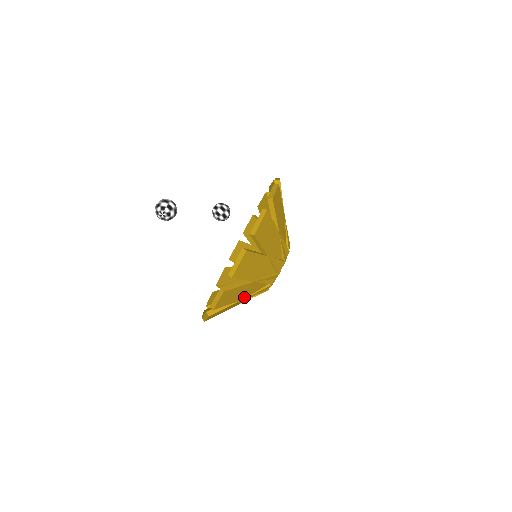
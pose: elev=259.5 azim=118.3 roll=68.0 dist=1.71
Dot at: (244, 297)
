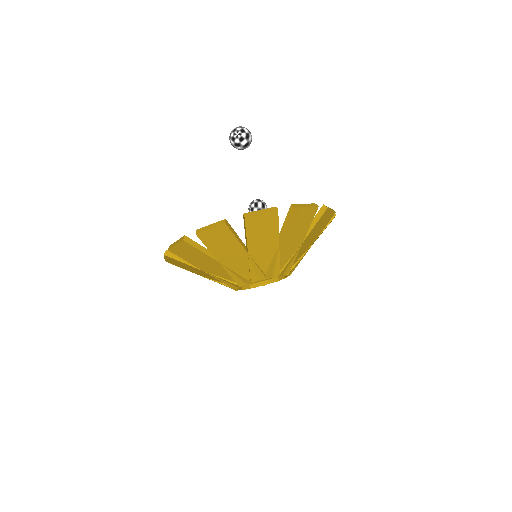
Dot at: (223, 262)
